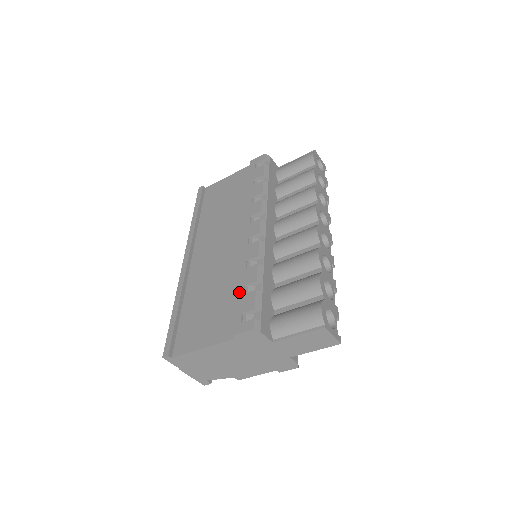
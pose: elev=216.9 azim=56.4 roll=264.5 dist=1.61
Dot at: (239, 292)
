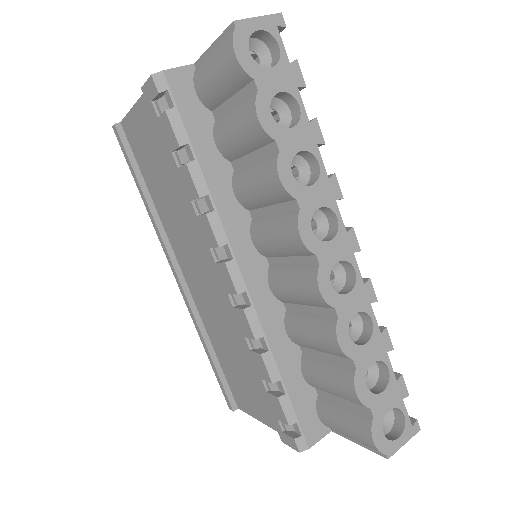
Dot at: (260, 386)
